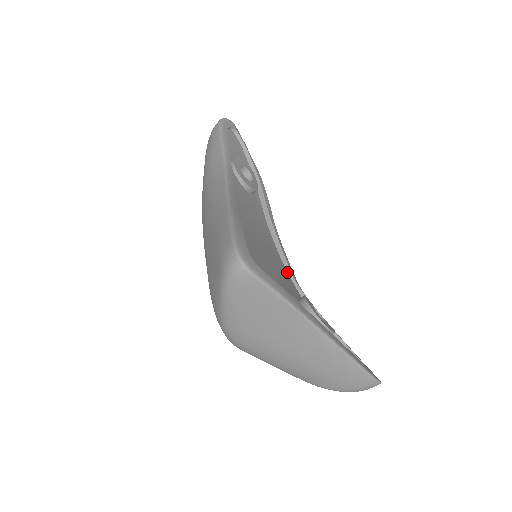
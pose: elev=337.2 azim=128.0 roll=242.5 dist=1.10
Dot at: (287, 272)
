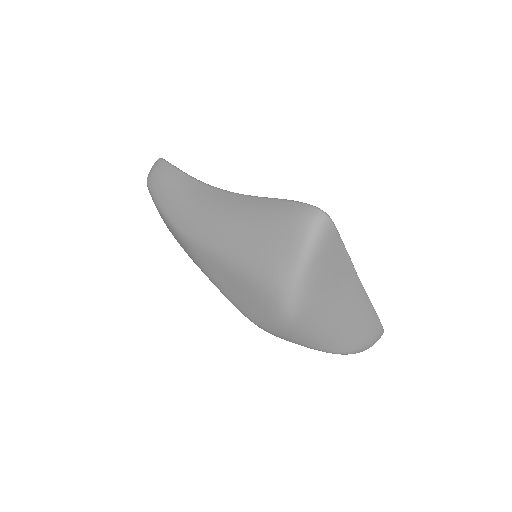
Dot at: occluded
